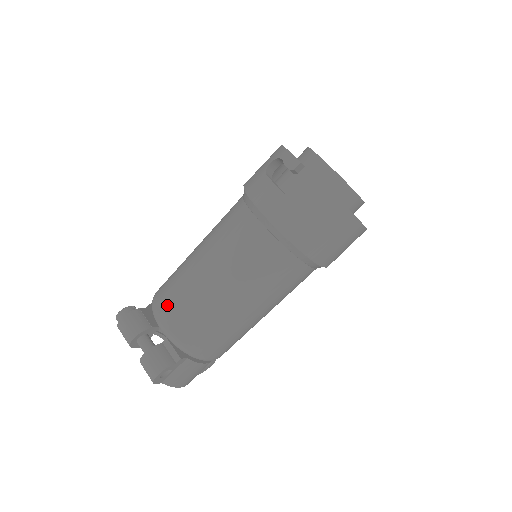
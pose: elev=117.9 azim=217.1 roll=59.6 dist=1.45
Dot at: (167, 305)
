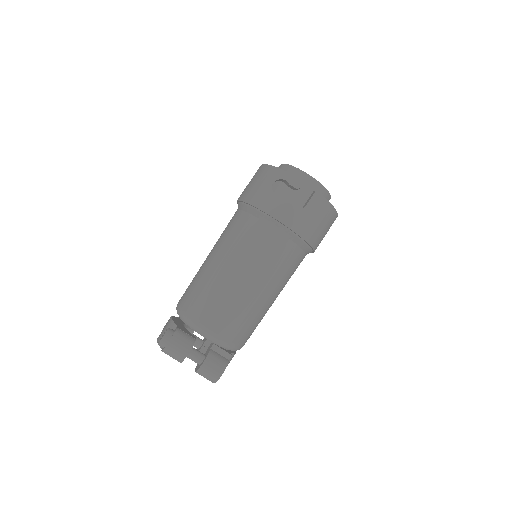
Dot at: (211, 317)
